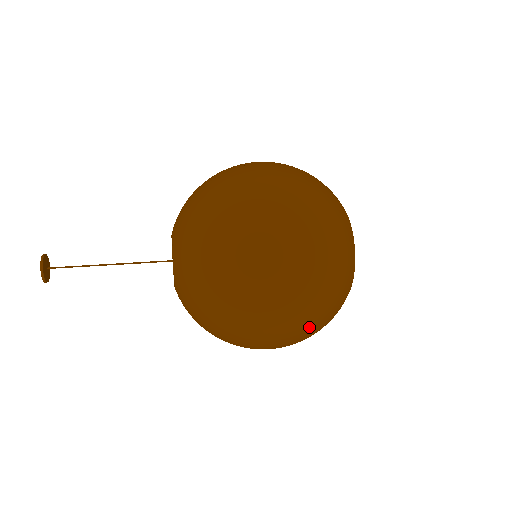
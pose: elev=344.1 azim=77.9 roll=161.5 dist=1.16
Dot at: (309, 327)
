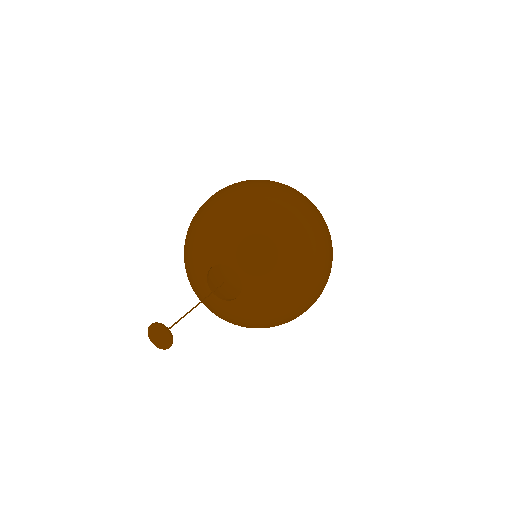
Dot at: occluded
